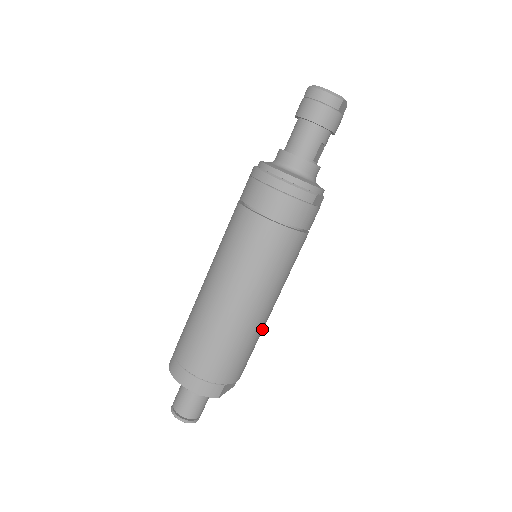
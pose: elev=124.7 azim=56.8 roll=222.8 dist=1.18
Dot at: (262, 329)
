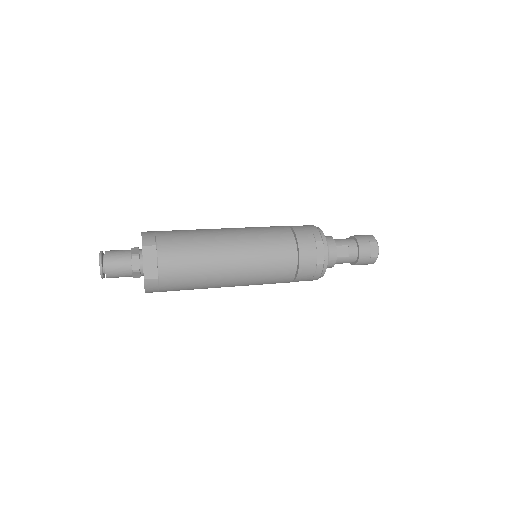
Dot at: (211, 261)
